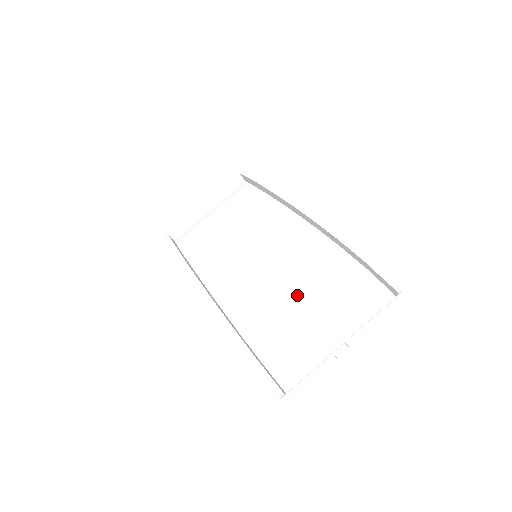
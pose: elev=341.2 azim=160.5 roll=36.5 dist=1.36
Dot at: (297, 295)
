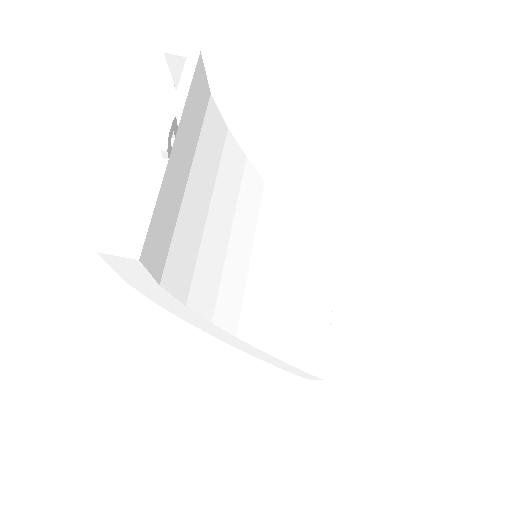
Dot at: occluded
